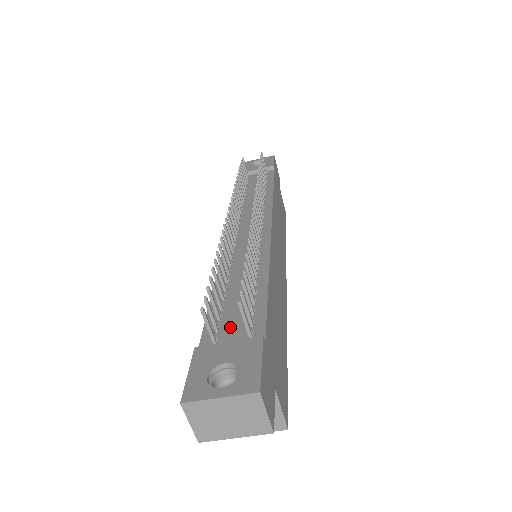
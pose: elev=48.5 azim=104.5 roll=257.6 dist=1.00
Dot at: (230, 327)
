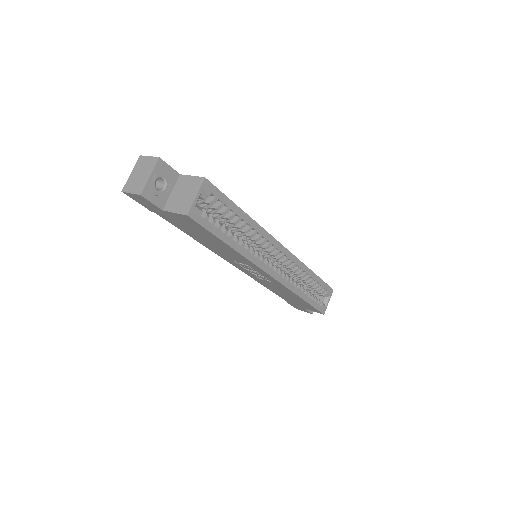
Dot at: occluded
